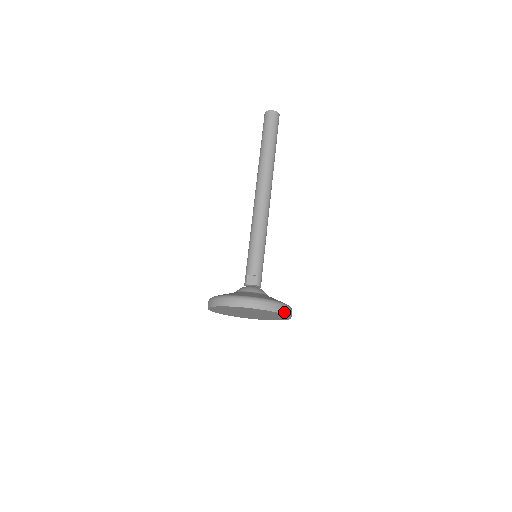
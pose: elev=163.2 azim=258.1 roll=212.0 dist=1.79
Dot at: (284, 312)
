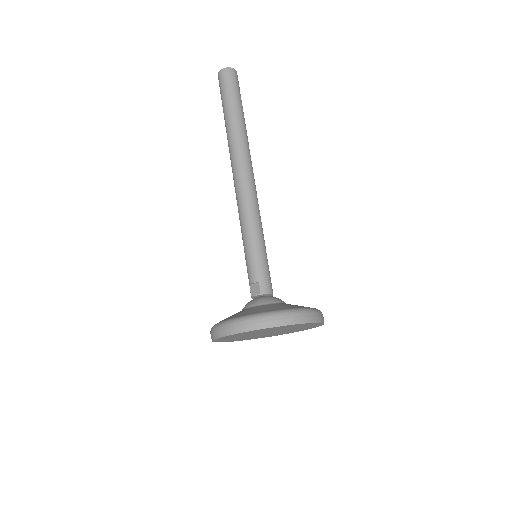
Dot at: (286, 322)
